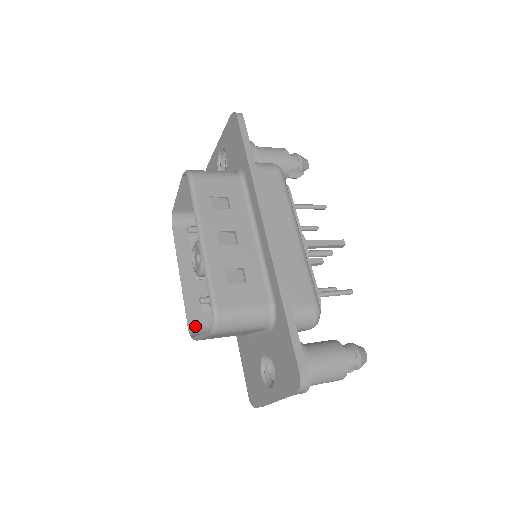
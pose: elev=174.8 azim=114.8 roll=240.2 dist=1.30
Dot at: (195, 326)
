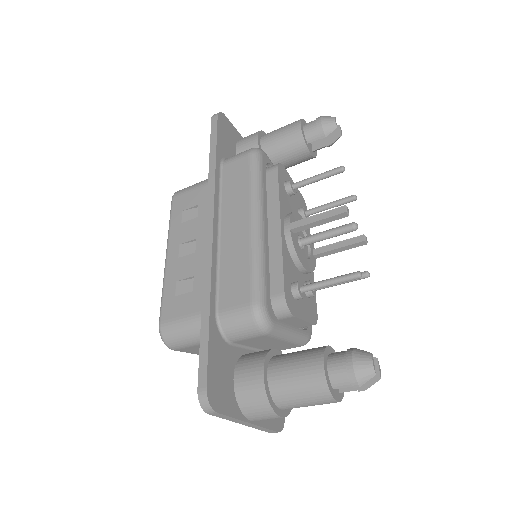
Dot at: occluded
